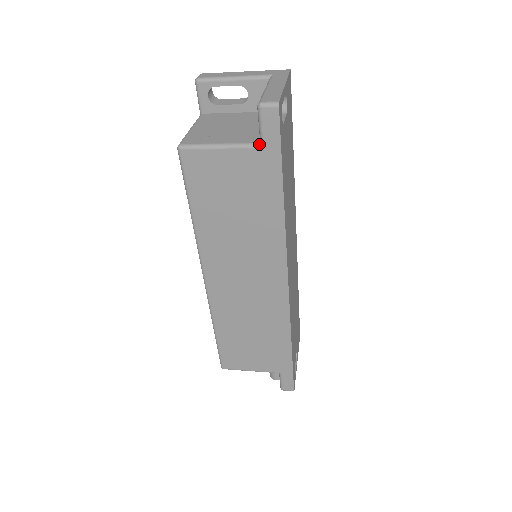
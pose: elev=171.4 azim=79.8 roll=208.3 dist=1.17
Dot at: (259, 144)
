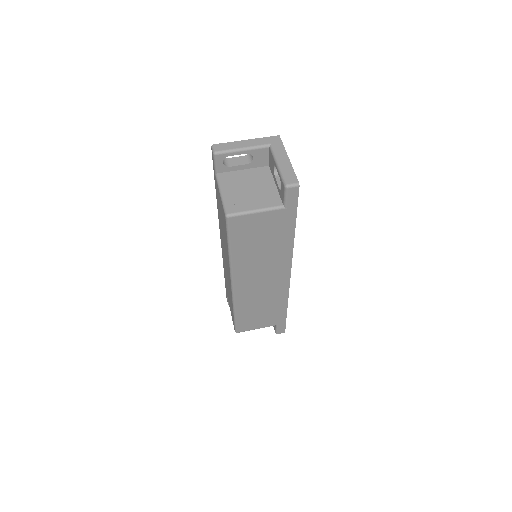
Dot at: (283, 206)
